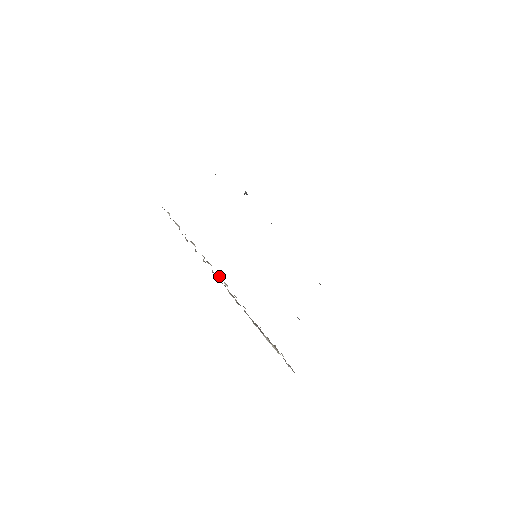
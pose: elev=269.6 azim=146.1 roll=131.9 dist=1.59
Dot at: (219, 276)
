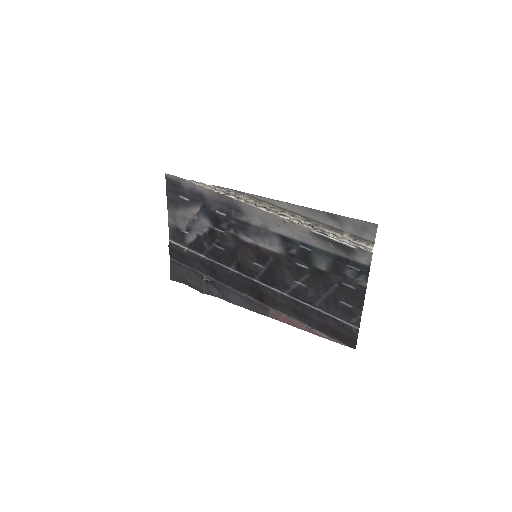
Dot at: (254, 204)
